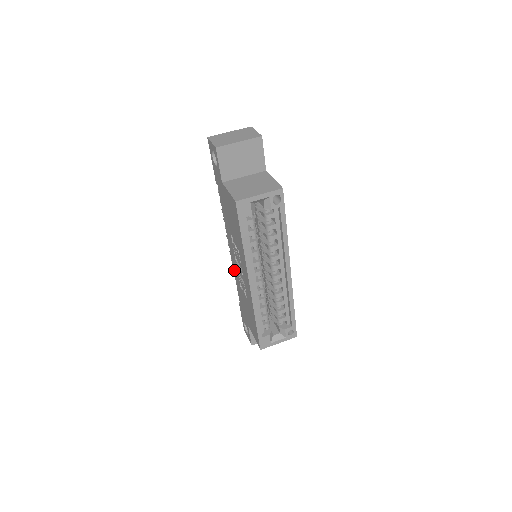
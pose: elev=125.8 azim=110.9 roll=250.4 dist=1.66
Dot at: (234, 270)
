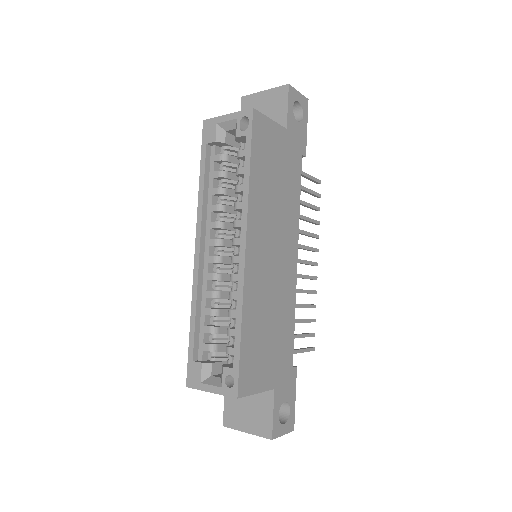
Dot at: occluded
